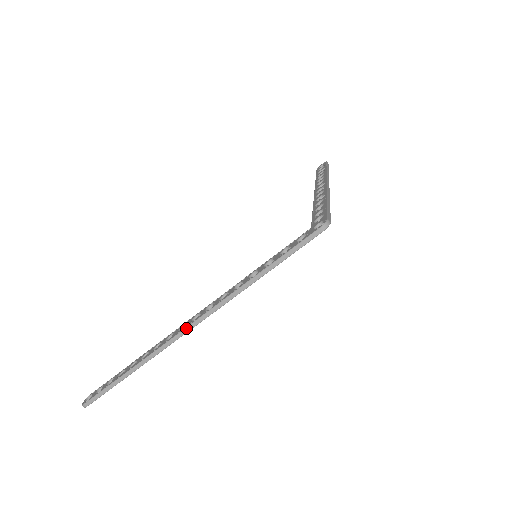
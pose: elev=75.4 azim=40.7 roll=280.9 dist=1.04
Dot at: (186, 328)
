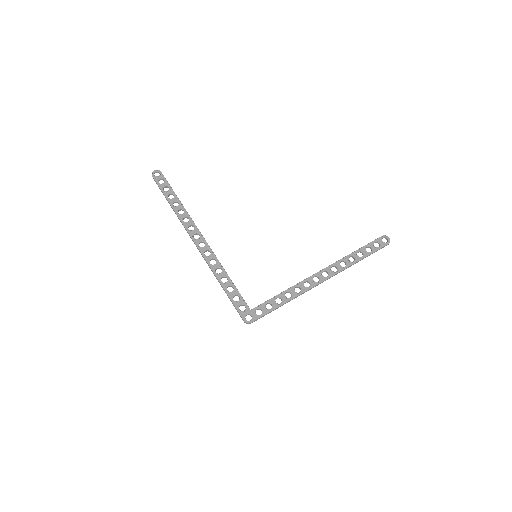
Dot at: (194, 242)
